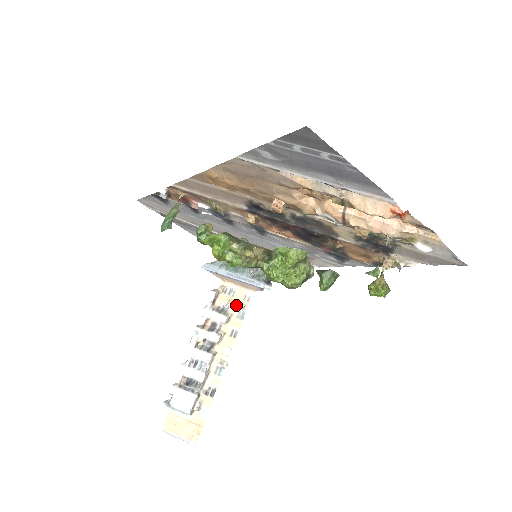
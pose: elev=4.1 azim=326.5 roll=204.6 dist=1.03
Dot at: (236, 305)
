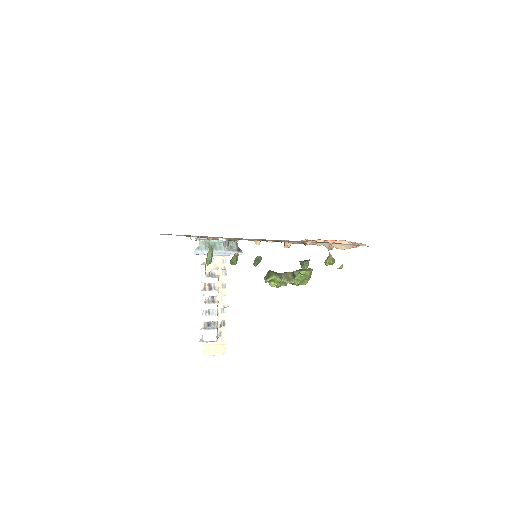
Dot at: (219, 268)
